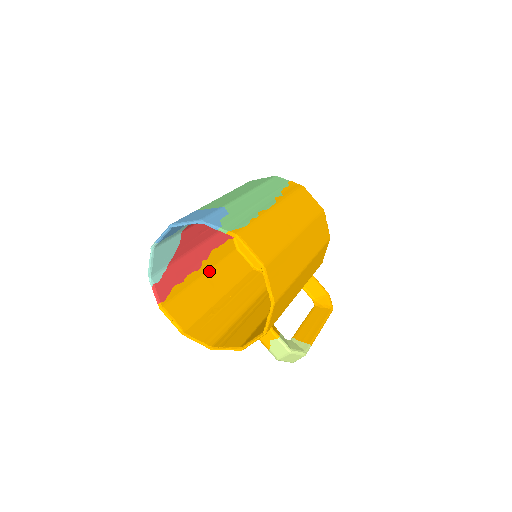
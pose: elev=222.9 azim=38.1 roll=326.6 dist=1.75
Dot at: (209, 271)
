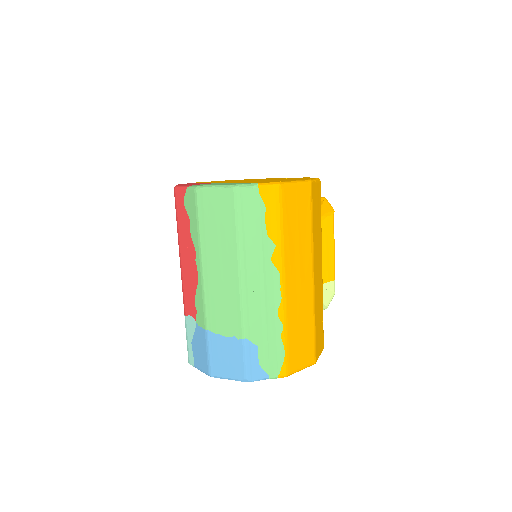
Dot at: occluded
